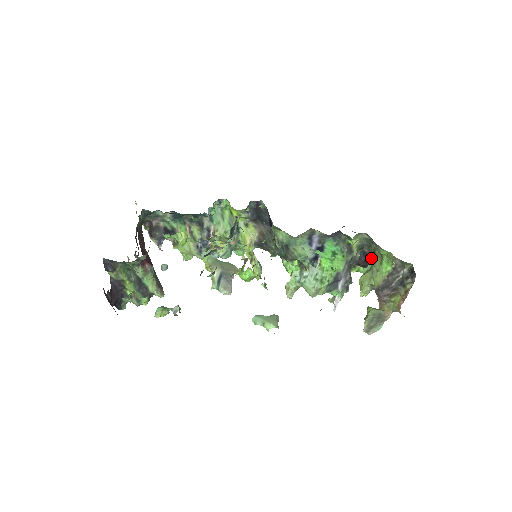
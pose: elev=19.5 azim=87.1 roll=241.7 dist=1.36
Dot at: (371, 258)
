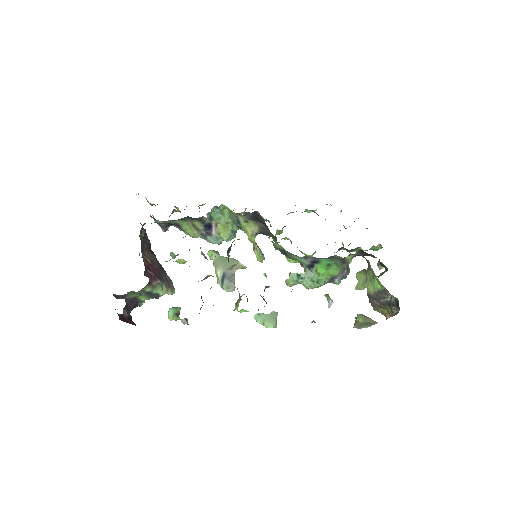
Dot at: (369, 254)
